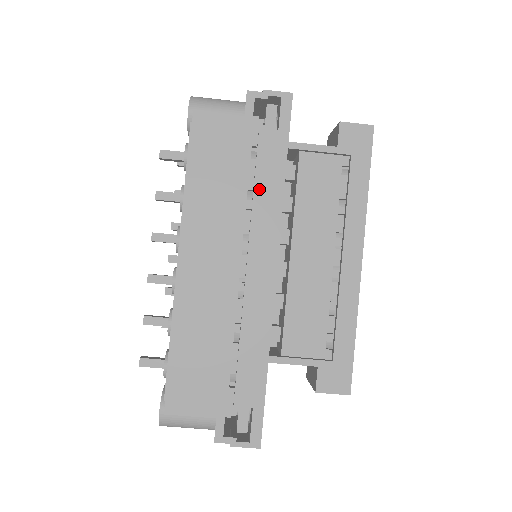
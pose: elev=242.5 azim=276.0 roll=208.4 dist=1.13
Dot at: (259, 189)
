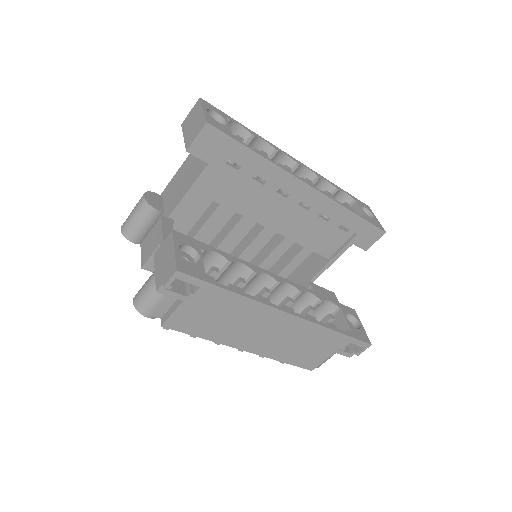
Dot at: (233, 309)
